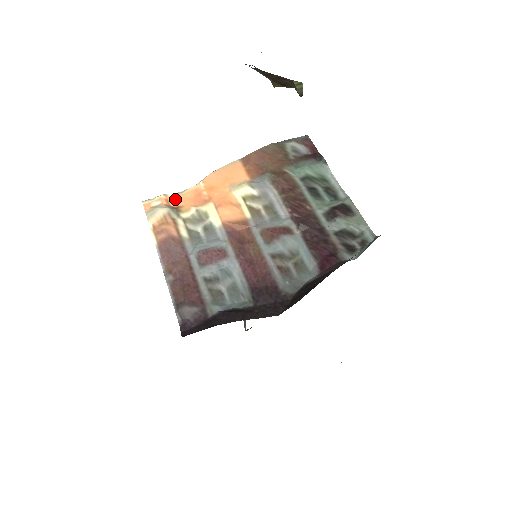
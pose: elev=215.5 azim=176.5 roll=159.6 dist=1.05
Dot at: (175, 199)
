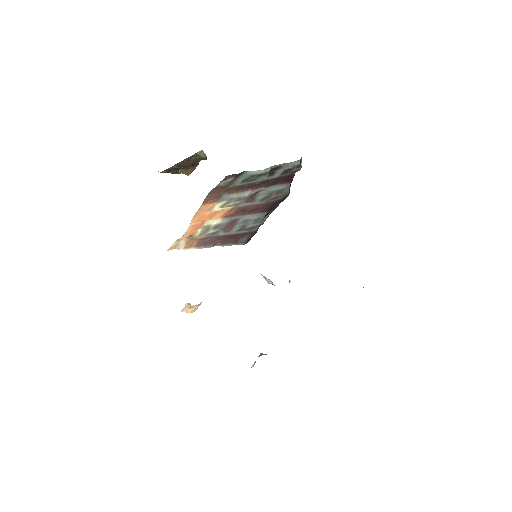
Dot at: (184, 237)
